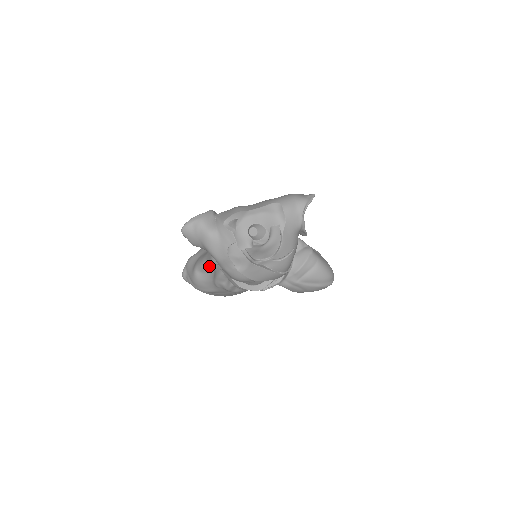
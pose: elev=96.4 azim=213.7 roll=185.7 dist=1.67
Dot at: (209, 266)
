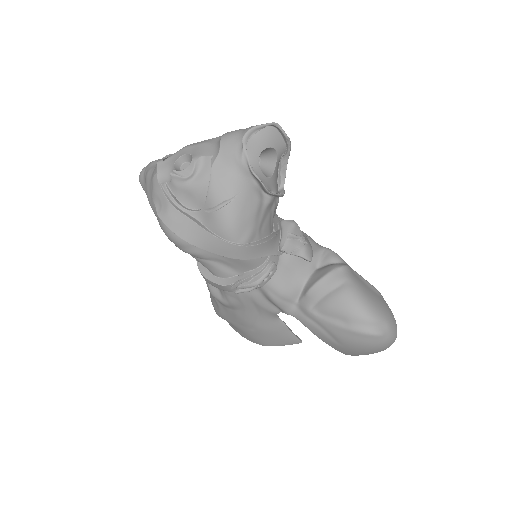
Dot at: occluded
